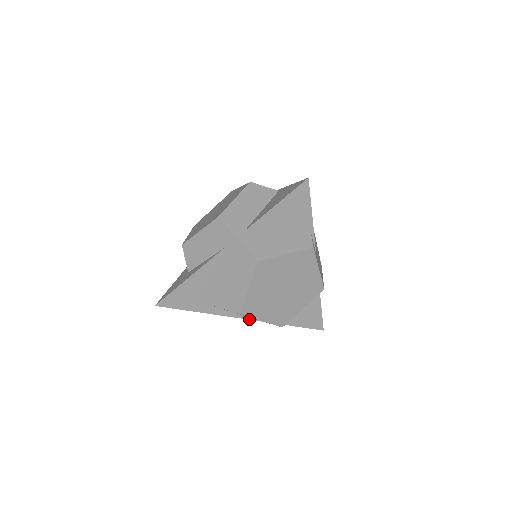
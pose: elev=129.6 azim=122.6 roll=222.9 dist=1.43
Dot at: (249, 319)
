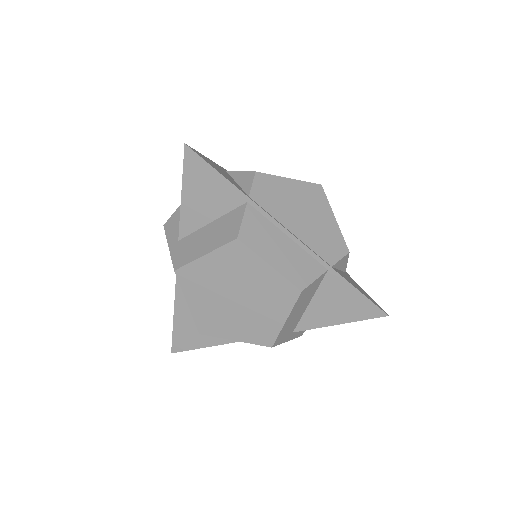
Dot at: occluded
